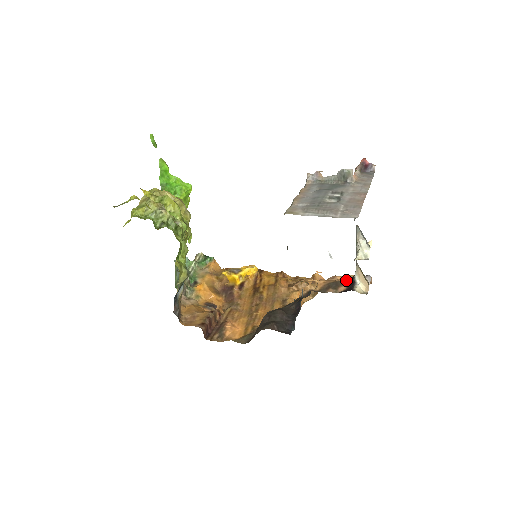
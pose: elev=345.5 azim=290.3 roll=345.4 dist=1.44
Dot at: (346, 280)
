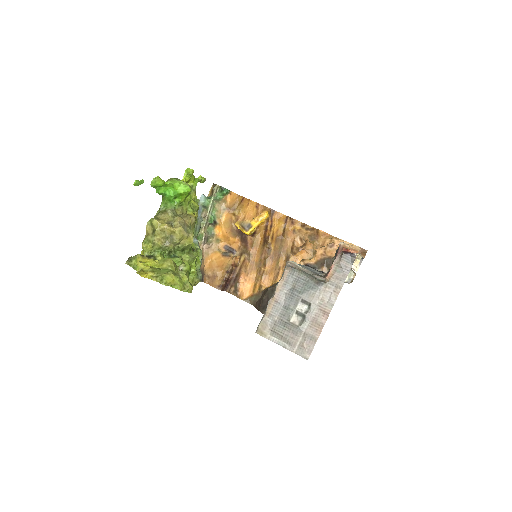
Dot at: occluded
